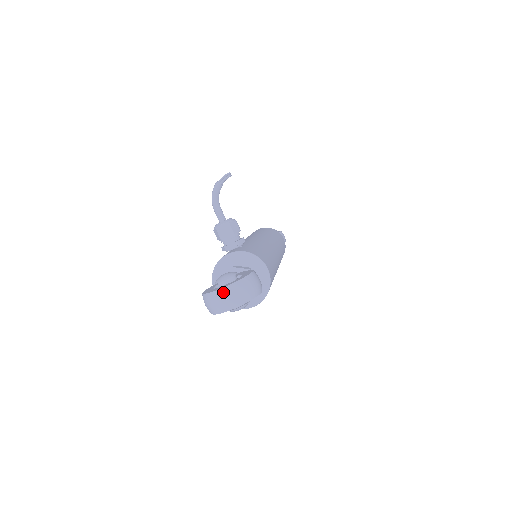
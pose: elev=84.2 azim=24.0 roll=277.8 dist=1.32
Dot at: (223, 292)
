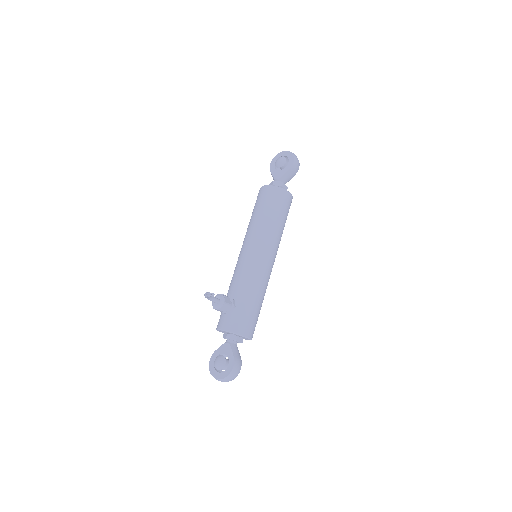
Dot at: occluded
